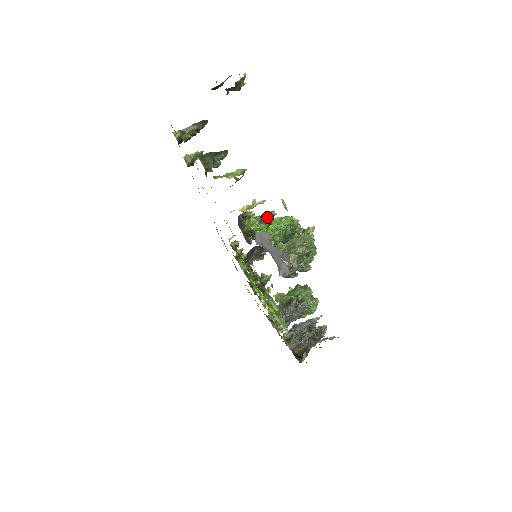
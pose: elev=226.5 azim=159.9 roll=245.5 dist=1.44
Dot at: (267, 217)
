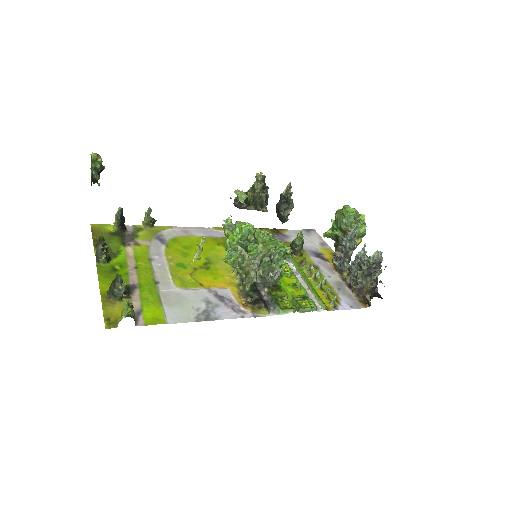
Dot at: (257, 183)
